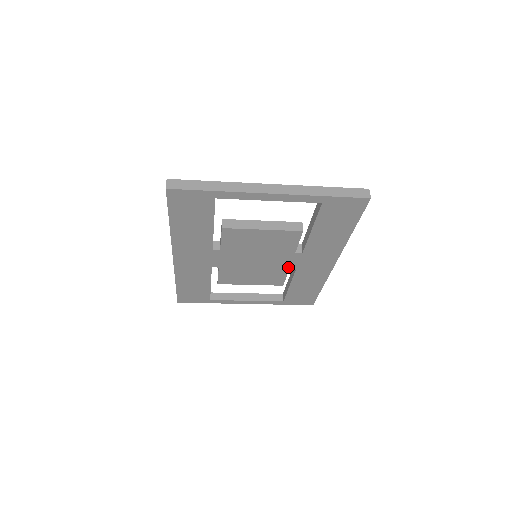
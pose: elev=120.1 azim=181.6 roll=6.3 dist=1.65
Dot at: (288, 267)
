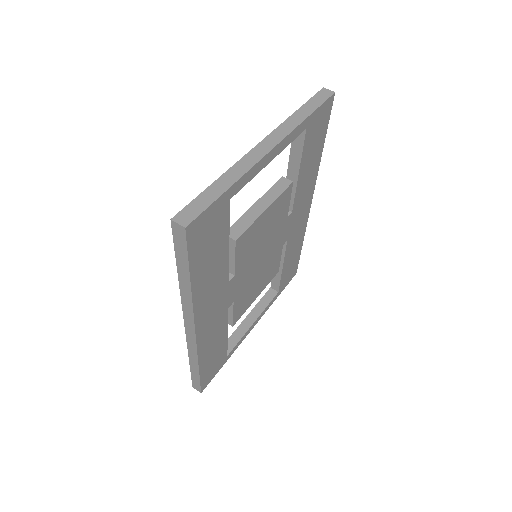
Dot at: (282, 243)
